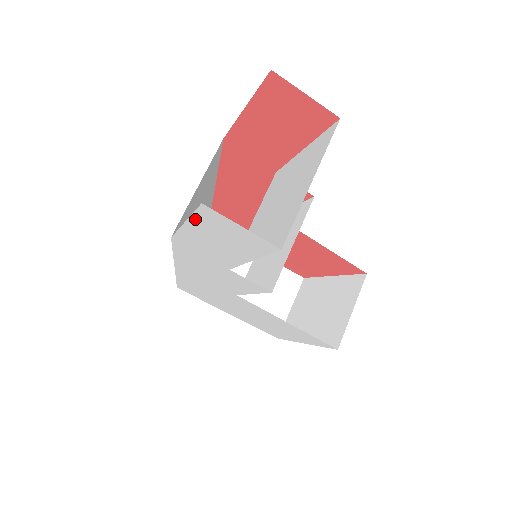
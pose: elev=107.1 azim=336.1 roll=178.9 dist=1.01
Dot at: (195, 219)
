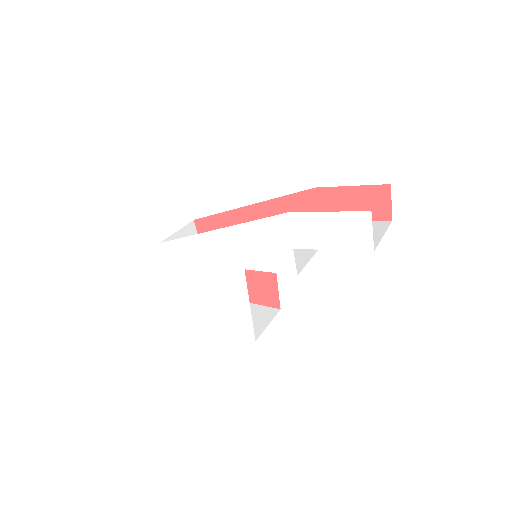
Dot at: (345, 214)
